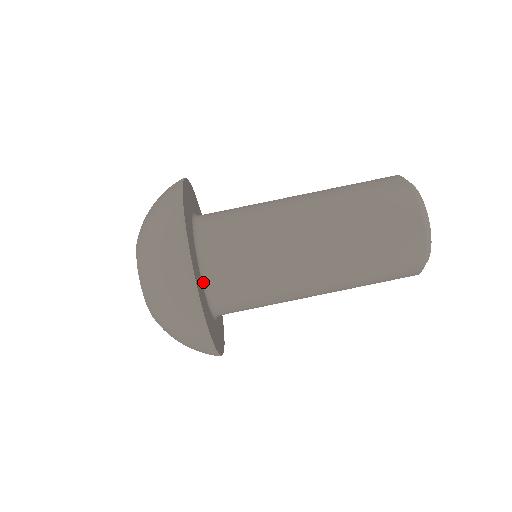
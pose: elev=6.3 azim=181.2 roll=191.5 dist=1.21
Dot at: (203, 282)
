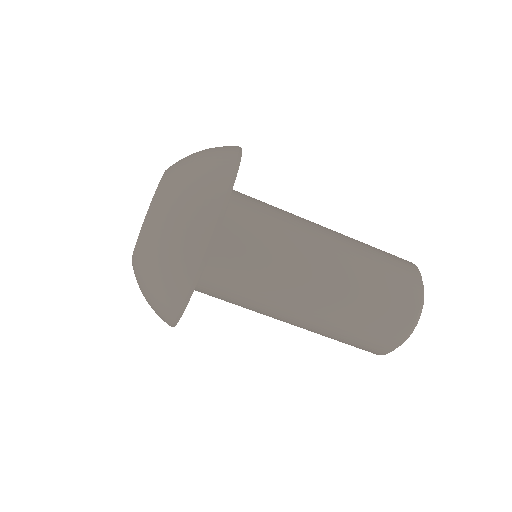
Dot at: occluded
